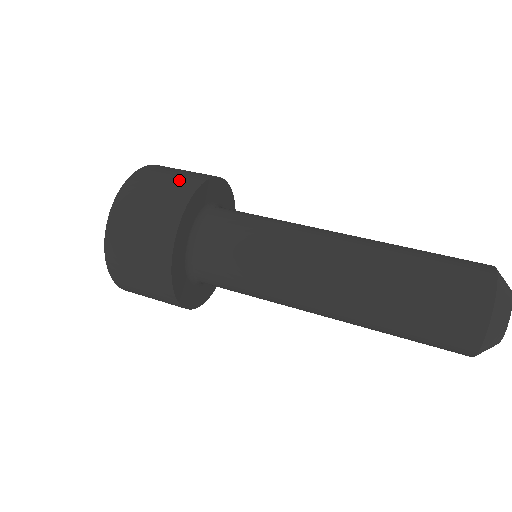
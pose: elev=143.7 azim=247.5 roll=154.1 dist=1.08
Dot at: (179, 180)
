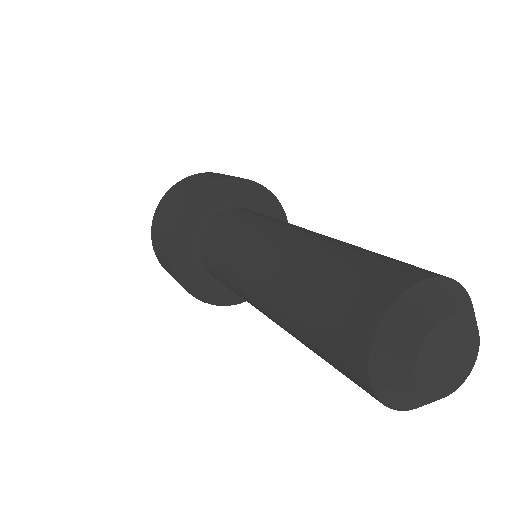
Dot at: (177, 201)
